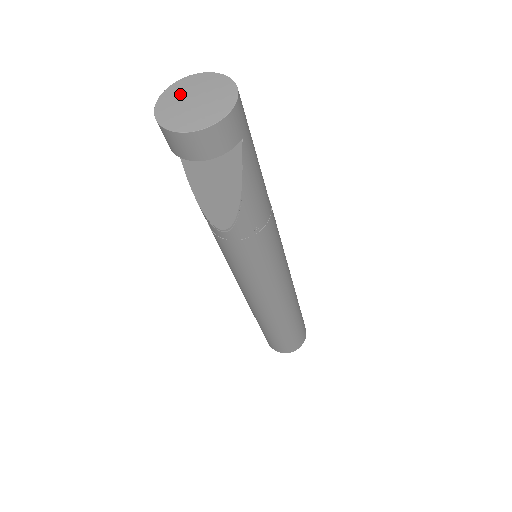
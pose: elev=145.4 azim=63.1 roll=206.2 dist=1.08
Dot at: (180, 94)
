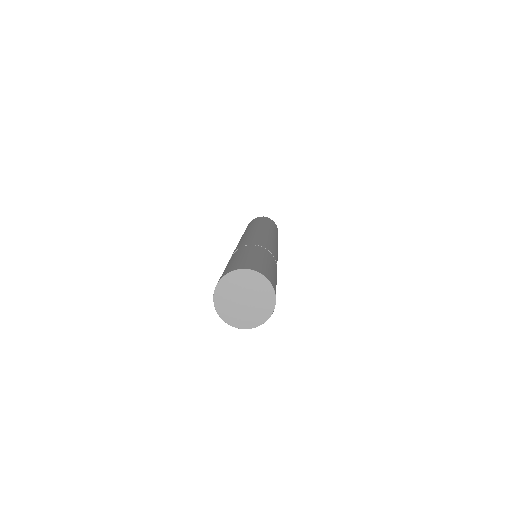
Dot at: (230, 295)
